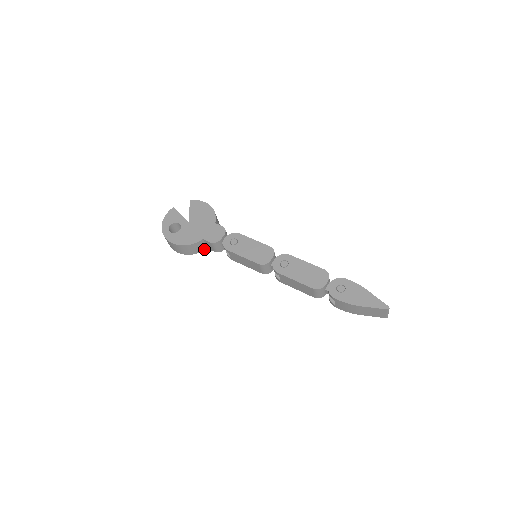
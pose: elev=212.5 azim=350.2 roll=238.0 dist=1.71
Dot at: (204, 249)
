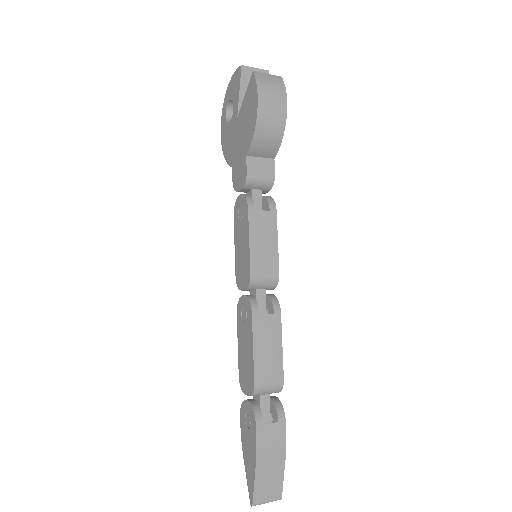
Dot at: occluded
